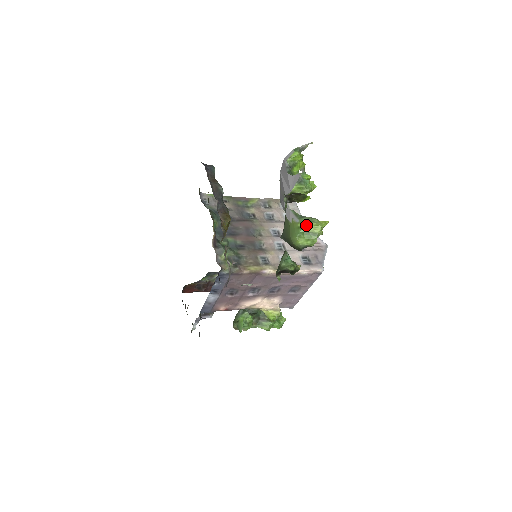
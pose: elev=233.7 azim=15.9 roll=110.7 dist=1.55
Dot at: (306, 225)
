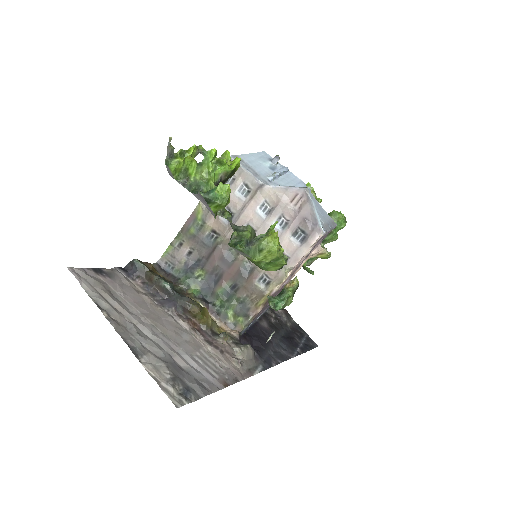
Dot at: (260, 258)
